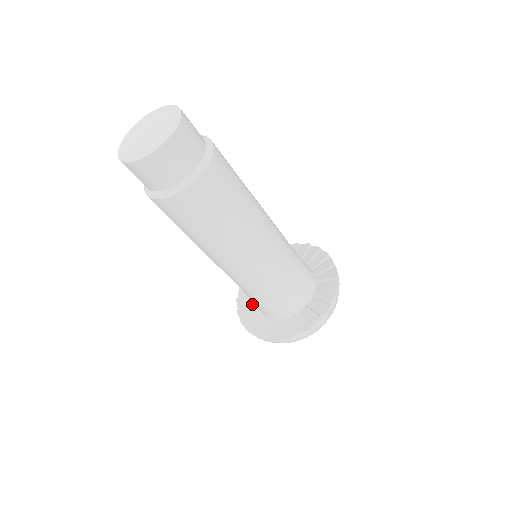
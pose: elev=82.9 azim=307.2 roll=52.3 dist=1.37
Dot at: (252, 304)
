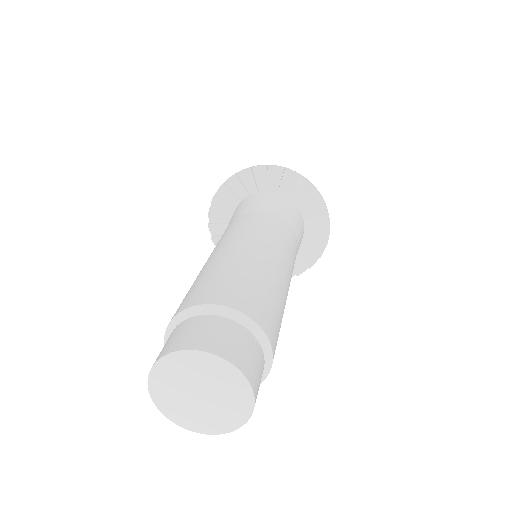
Dot at: (227, 225)
